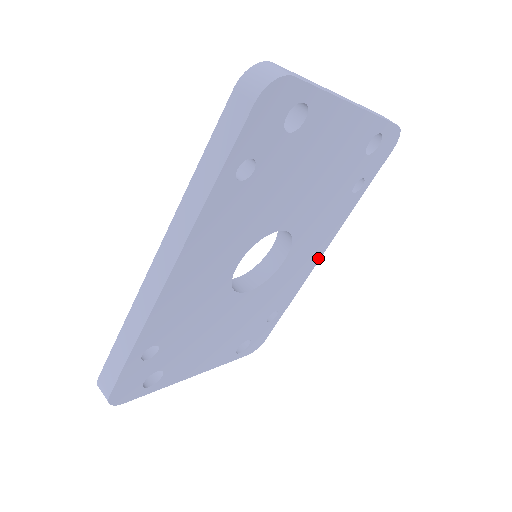
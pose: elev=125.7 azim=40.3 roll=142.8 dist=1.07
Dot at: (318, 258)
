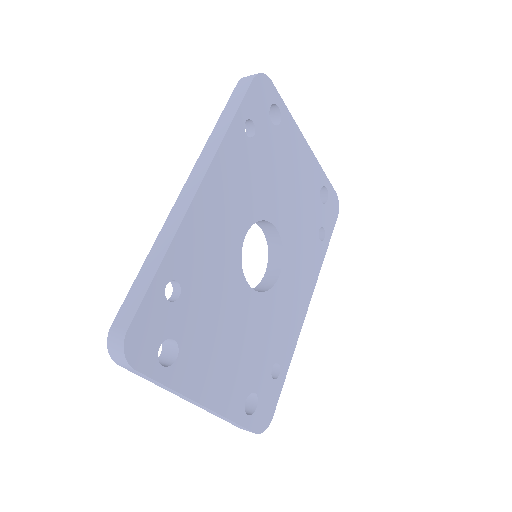
Dot at: (305, 308)
